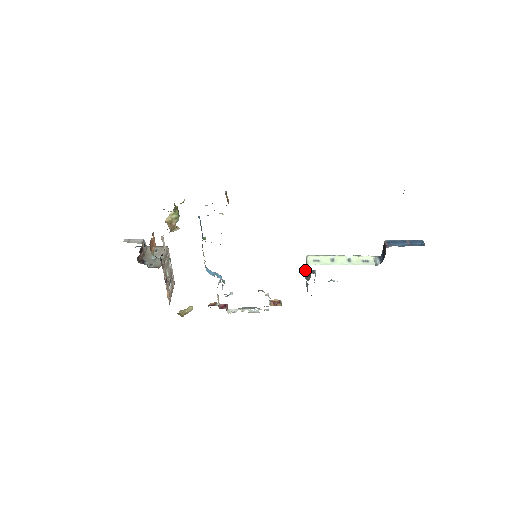
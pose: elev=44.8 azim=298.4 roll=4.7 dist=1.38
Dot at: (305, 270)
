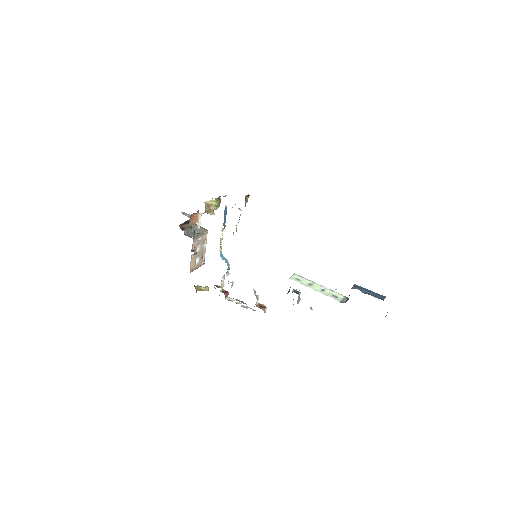
Dot at: occluded
